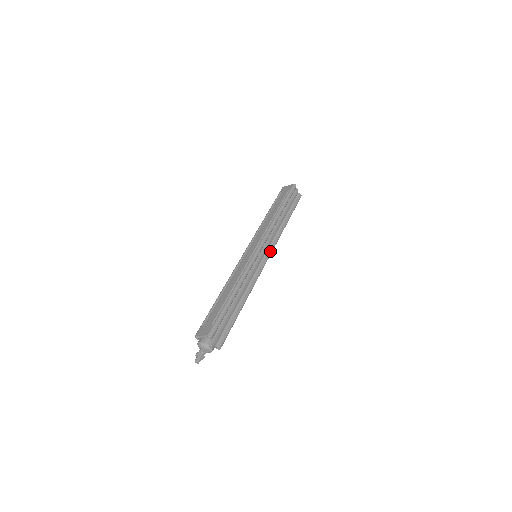
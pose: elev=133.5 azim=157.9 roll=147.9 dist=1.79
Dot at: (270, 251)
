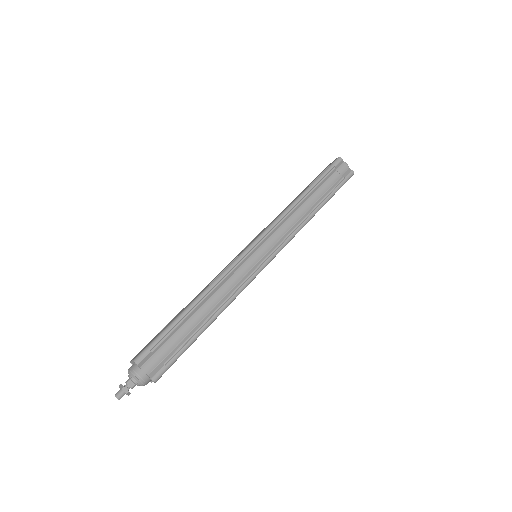
Dot at: (277, 248)
